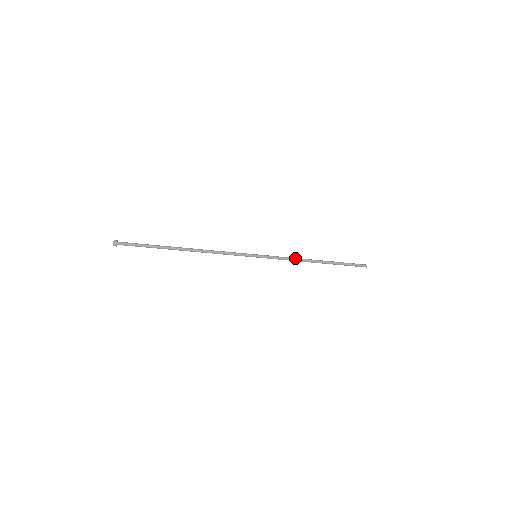
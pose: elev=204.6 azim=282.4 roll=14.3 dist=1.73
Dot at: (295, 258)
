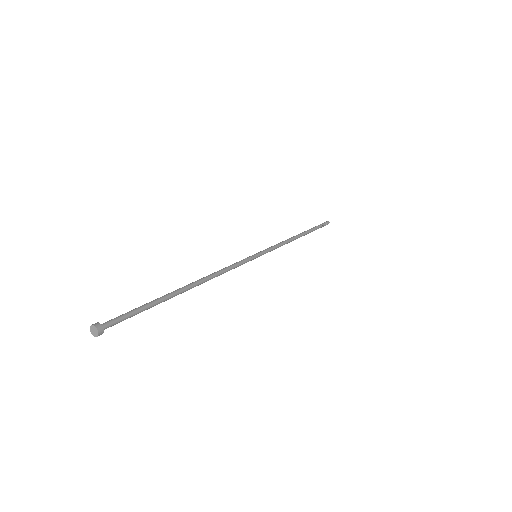
Dot at: (286, 241)
